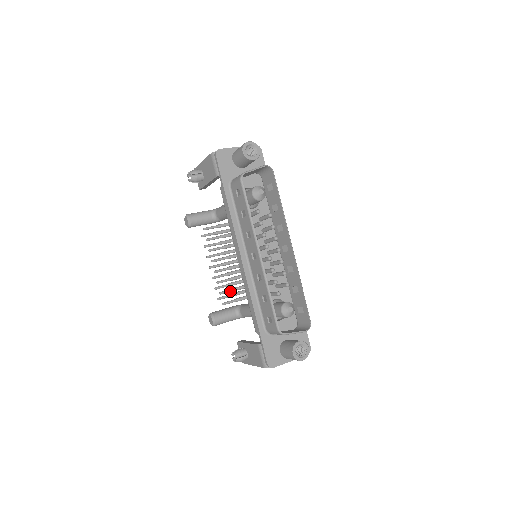
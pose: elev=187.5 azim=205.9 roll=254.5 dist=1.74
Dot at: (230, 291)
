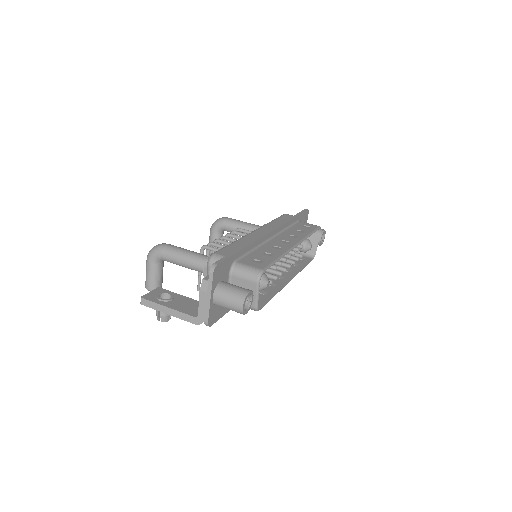
Dot at: occluded
